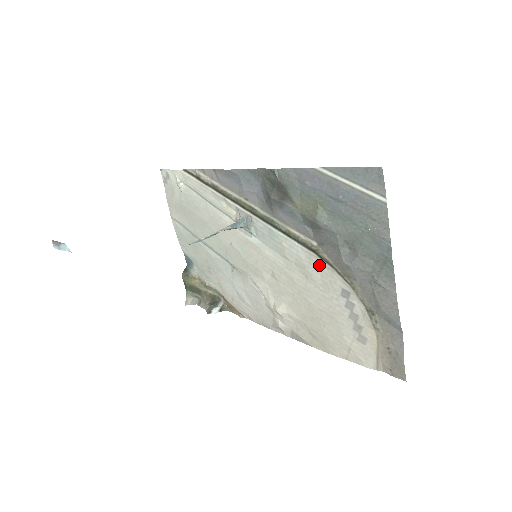
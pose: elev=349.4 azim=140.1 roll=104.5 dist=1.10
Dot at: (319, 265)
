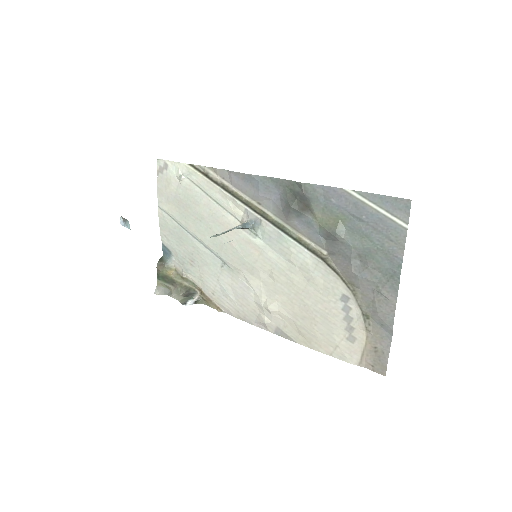
Dot at: (325, 271)
